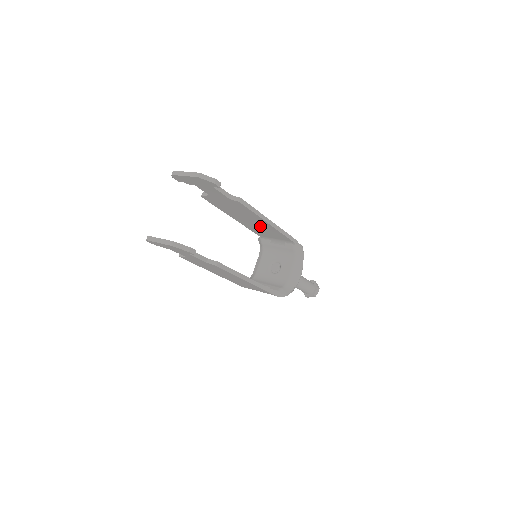
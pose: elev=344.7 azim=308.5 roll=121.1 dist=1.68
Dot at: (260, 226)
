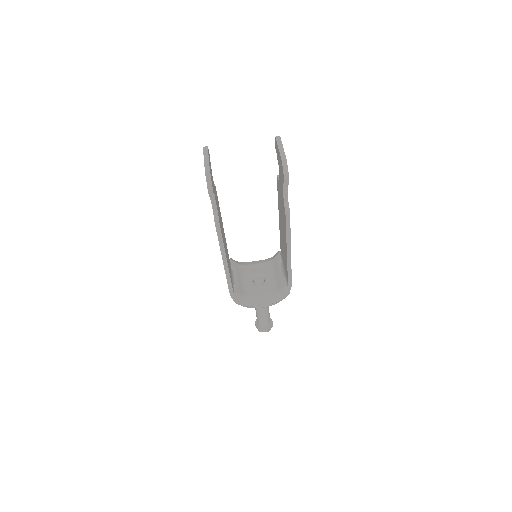
Dot at: occluded
